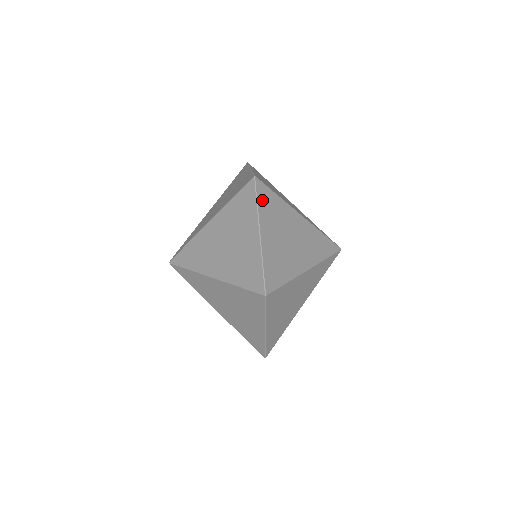
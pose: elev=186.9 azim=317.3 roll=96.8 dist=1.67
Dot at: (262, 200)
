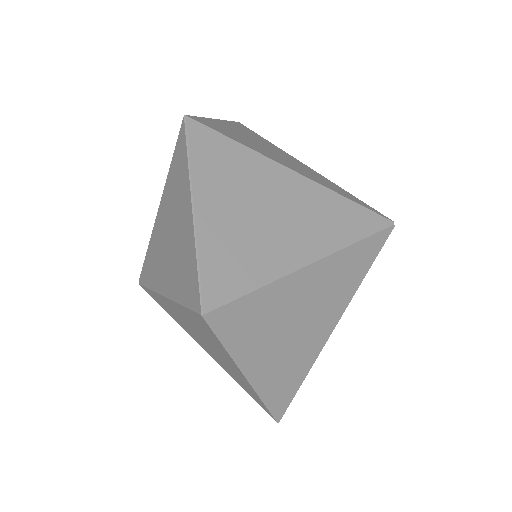
Dot at: (201, 152)
